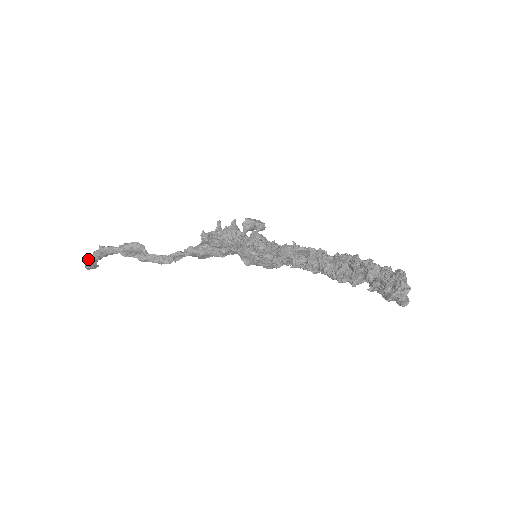
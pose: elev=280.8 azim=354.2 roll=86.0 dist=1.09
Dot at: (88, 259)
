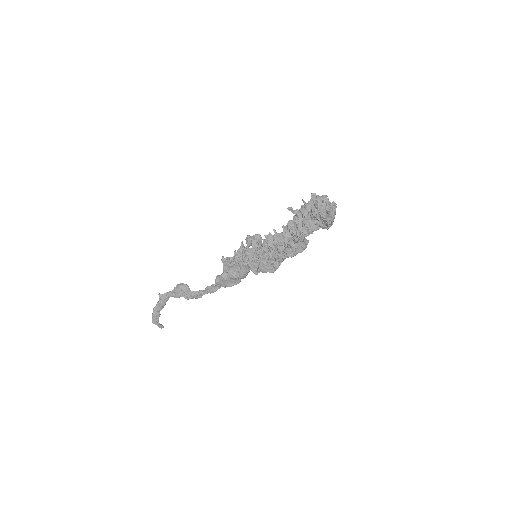
Dot at: (153, 310)
